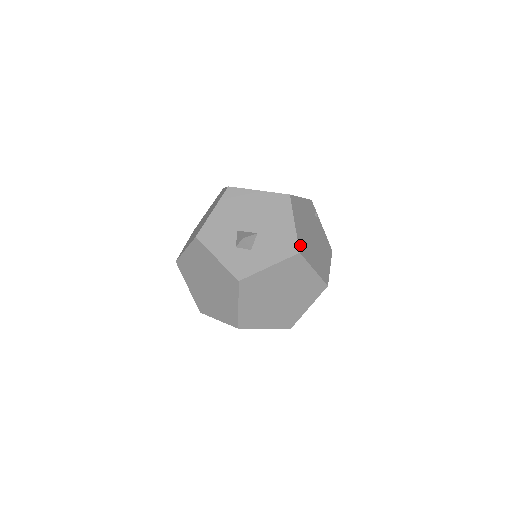
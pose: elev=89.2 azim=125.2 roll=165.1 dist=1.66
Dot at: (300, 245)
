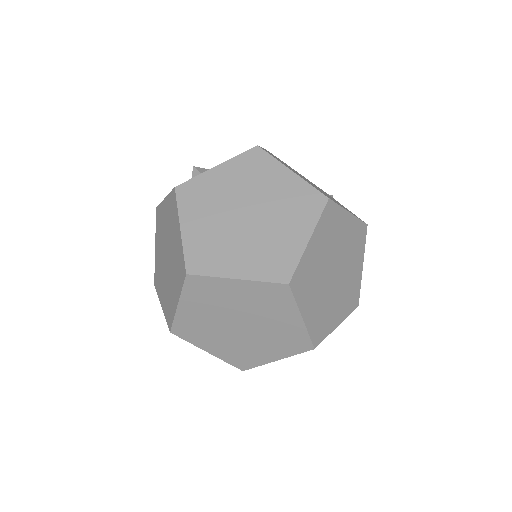
Dot at: occluded
